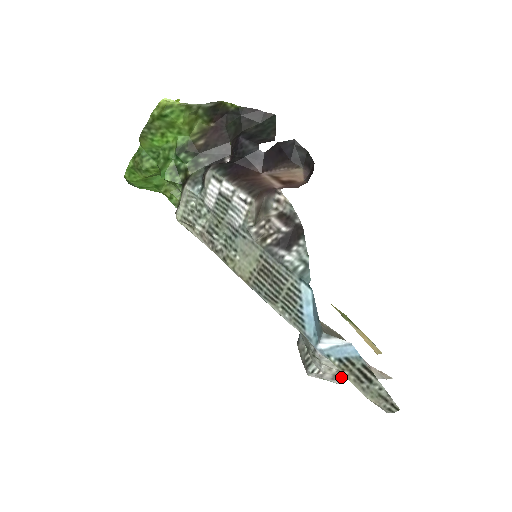
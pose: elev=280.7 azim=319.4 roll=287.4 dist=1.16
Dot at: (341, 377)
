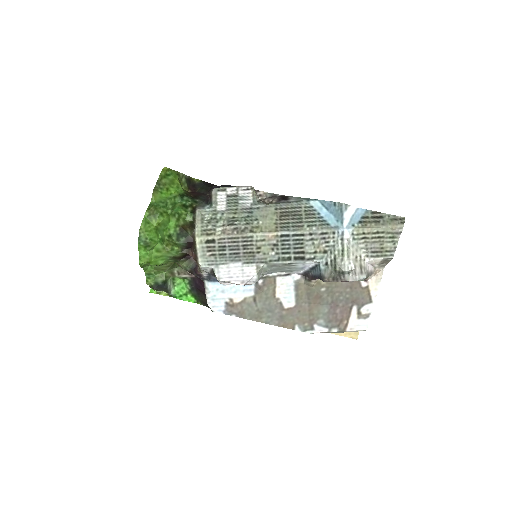
Dot at: (364, 267)
